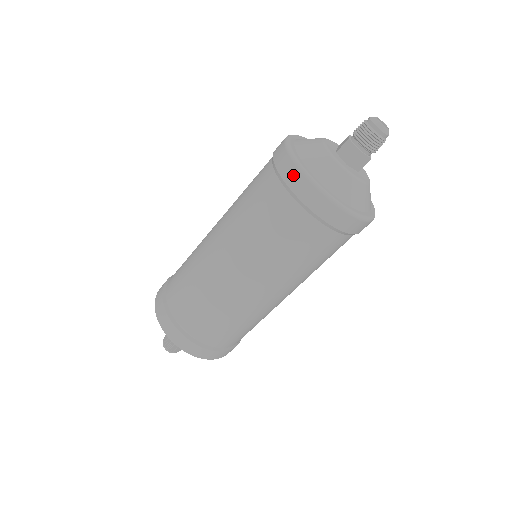
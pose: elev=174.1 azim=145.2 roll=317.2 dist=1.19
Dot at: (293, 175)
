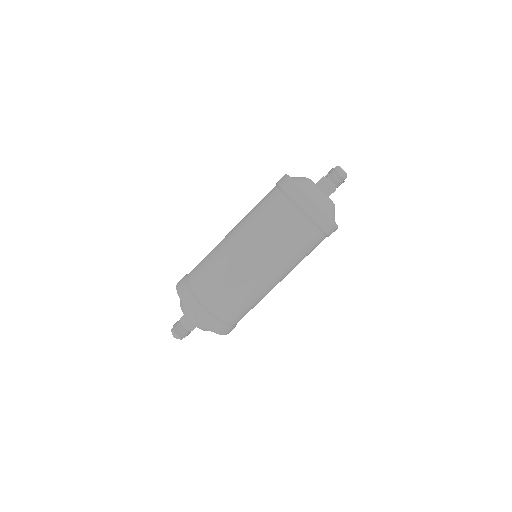
Dot at: (292, 188)
